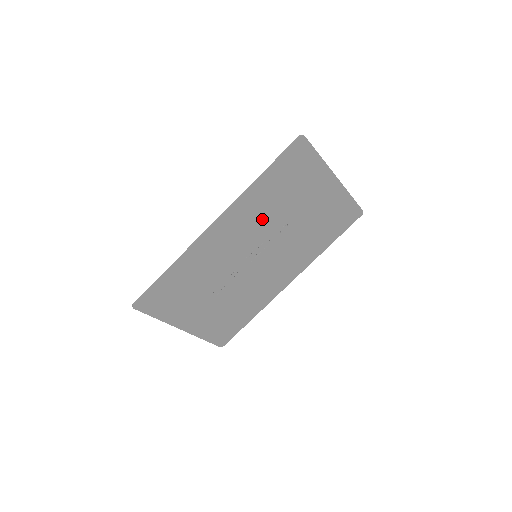
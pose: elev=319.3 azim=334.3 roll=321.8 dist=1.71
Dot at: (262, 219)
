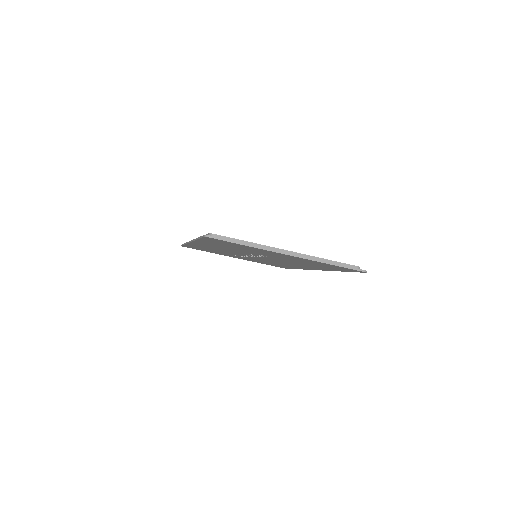
Dot at: occluded
